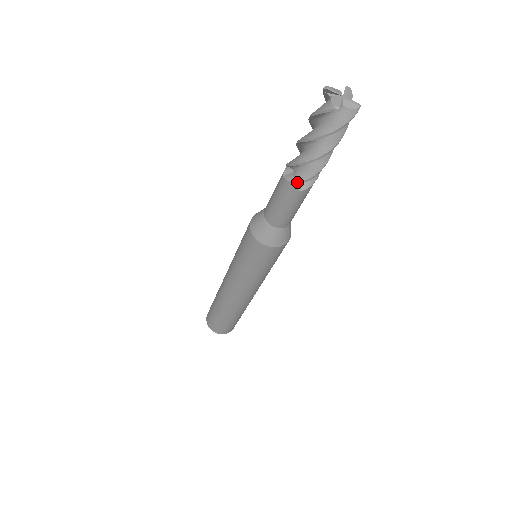
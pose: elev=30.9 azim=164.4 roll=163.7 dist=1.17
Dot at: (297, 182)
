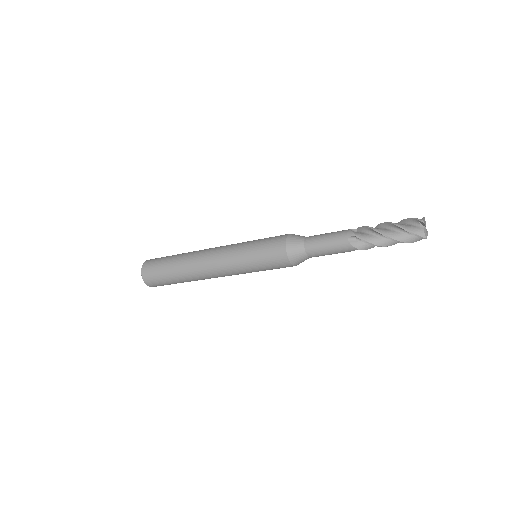
Dot at: (359, 249)
